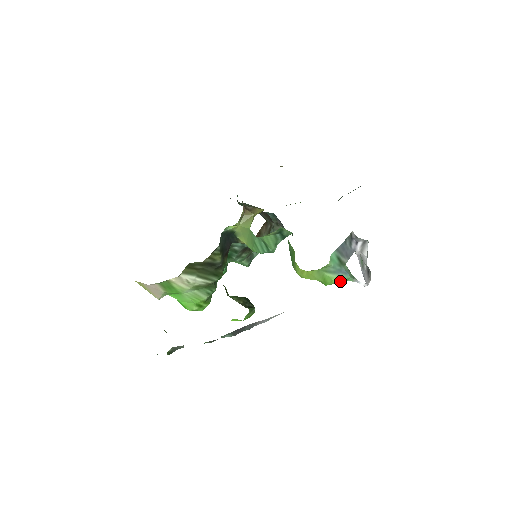
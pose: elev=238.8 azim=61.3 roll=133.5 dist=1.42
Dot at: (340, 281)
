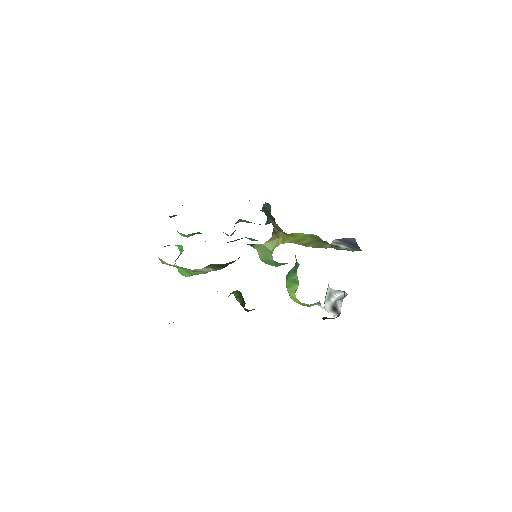
Dot at: (312, 305)
